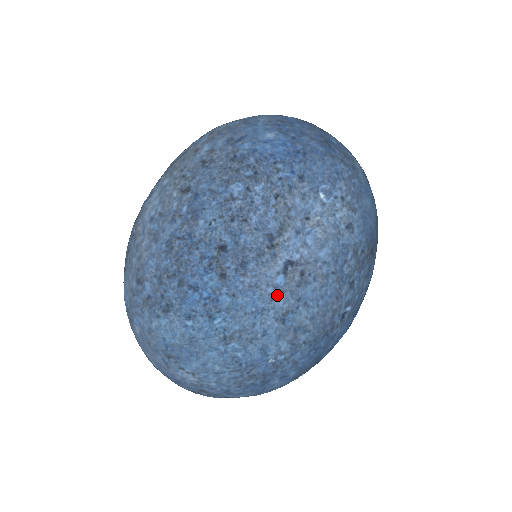
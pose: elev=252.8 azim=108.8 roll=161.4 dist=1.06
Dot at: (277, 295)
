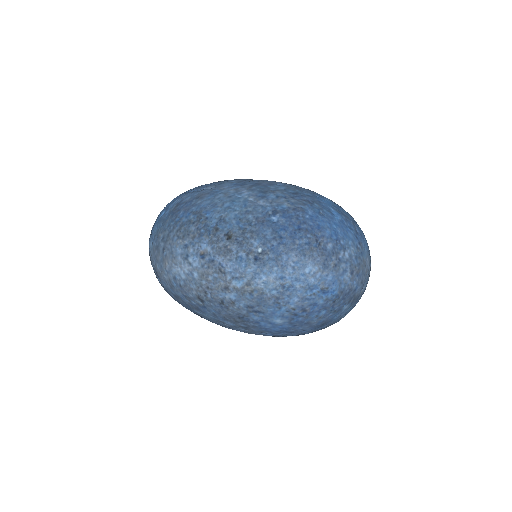
Dot at: occluded
